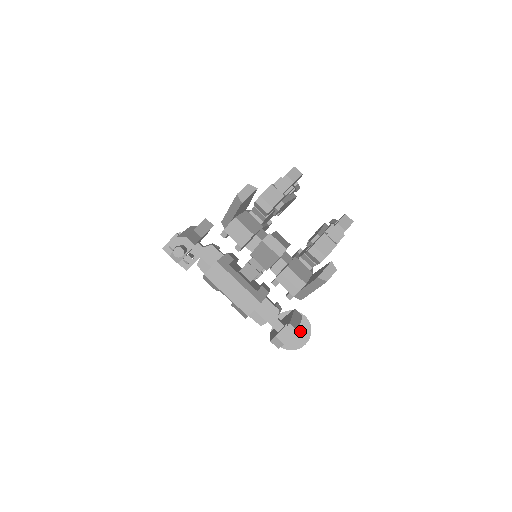
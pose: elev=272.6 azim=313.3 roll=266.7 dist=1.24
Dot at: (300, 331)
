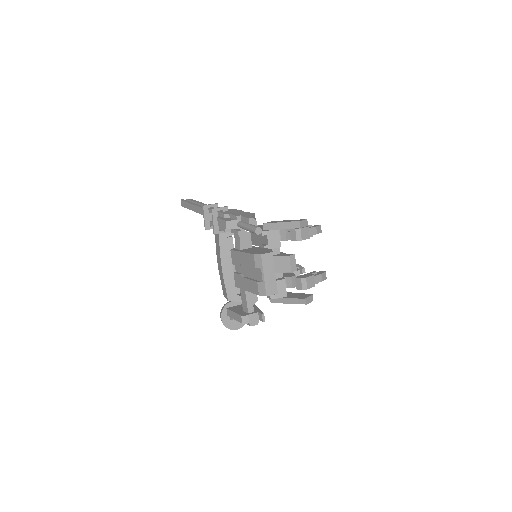
Dot at: occluded
